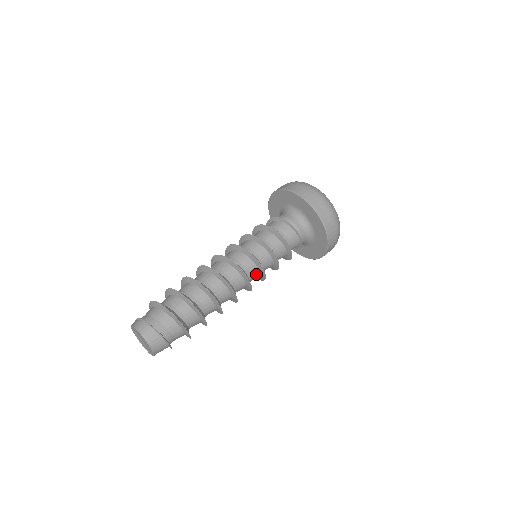
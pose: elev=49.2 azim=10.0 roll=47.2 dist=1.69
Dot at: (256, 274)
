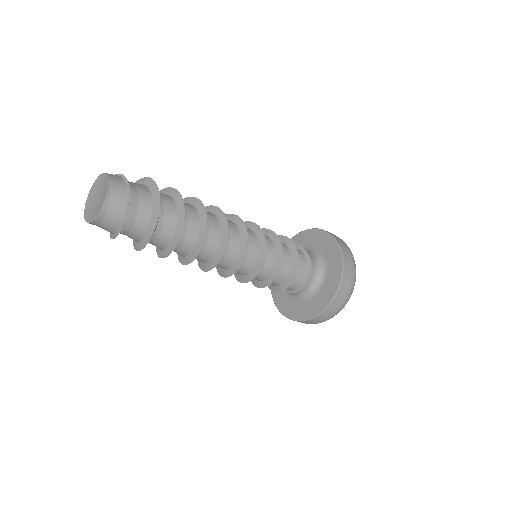
Dot at: (252, 259)
